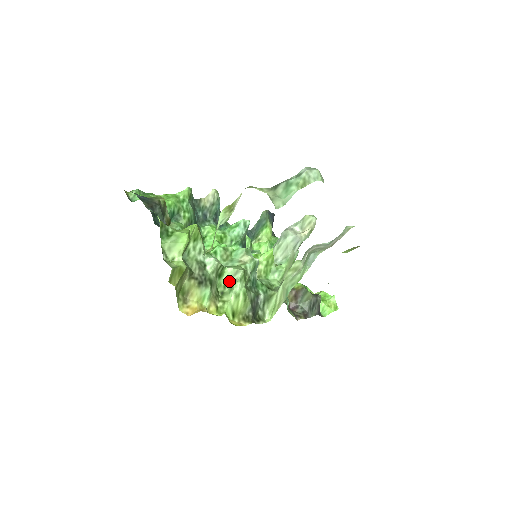
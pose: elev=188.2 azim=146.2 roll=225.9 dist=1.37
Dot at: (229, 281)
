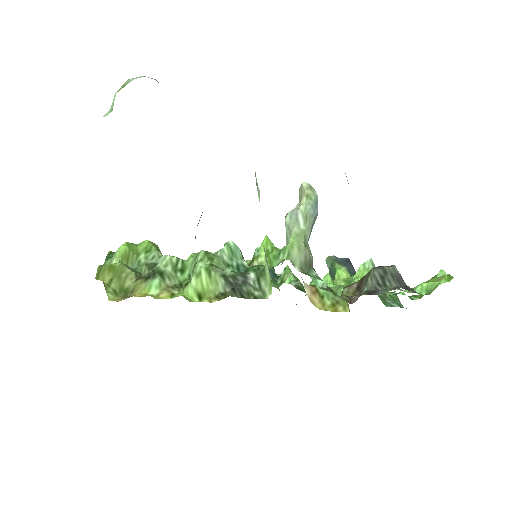
Dot at: (191, 269)
